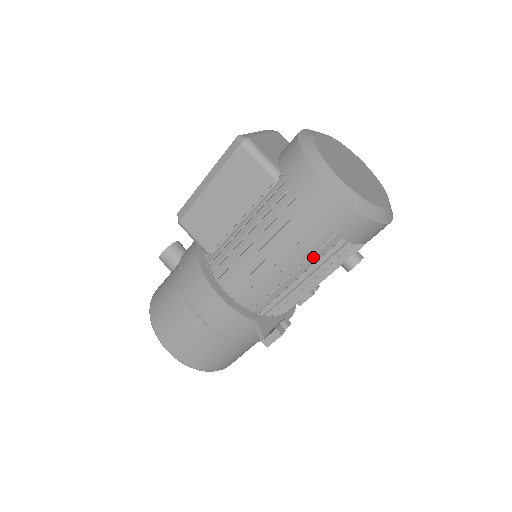
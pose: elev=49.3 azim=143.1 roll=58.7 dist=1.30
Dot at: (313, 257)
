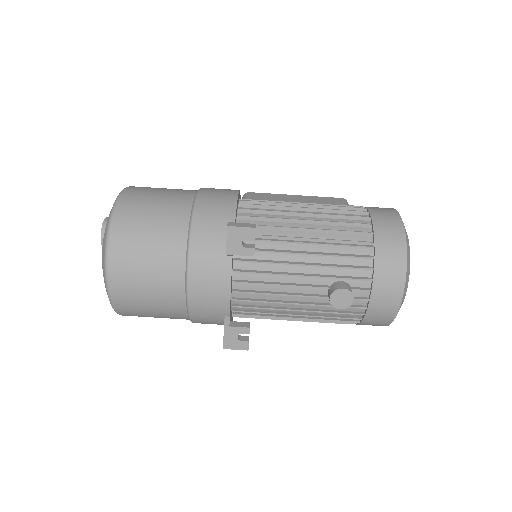
Dot at: (337, 236)
